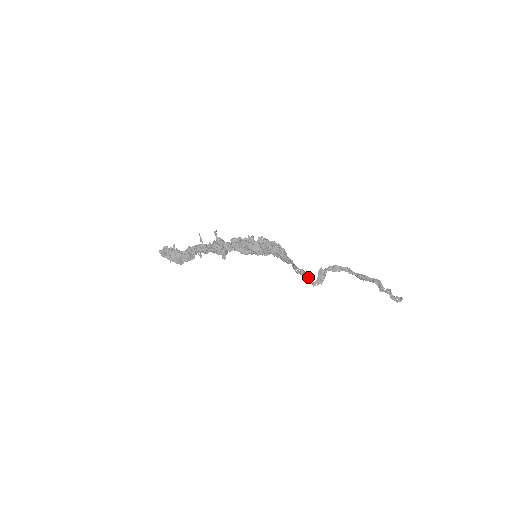
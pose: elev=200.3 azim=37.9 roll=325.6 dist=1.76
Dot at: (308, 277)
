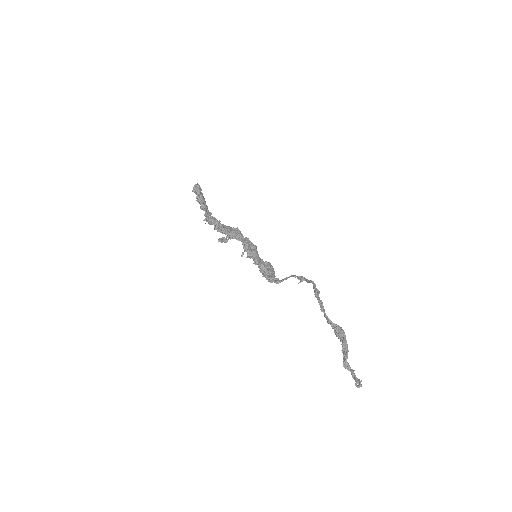
Dot at: (306, 280)
